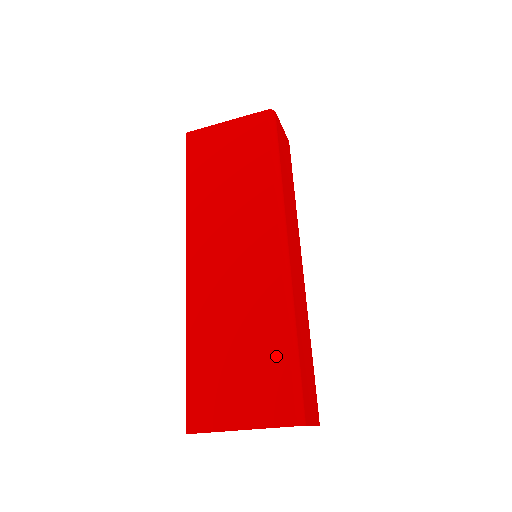
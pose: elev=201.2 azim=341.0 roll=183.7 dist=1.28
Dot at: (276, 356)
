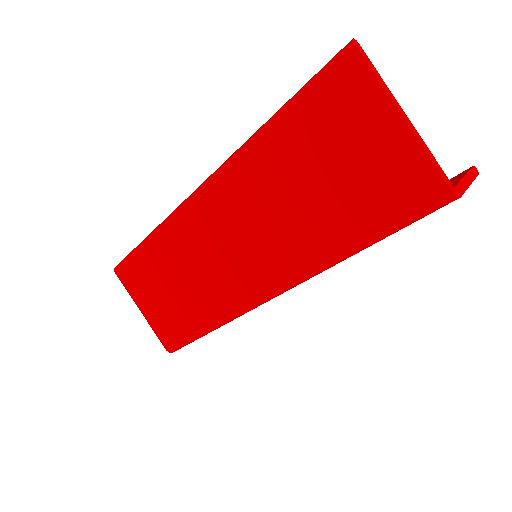
Dot at: (188, 323)
